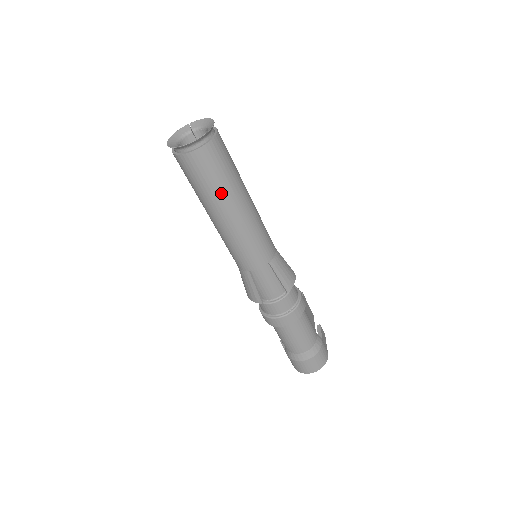
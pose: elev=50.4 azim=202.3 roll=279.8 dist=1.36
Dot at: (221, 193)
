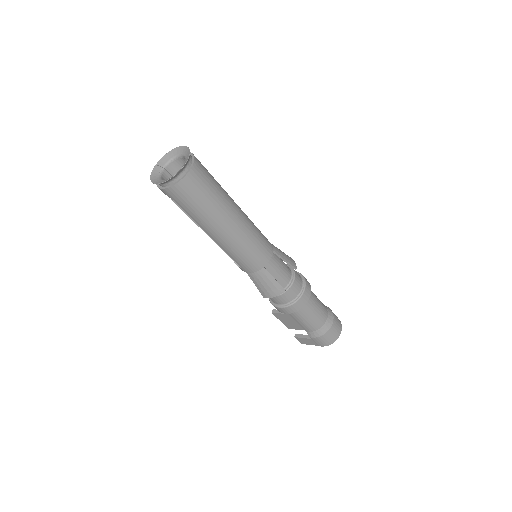
Dot at: (221, 202)
